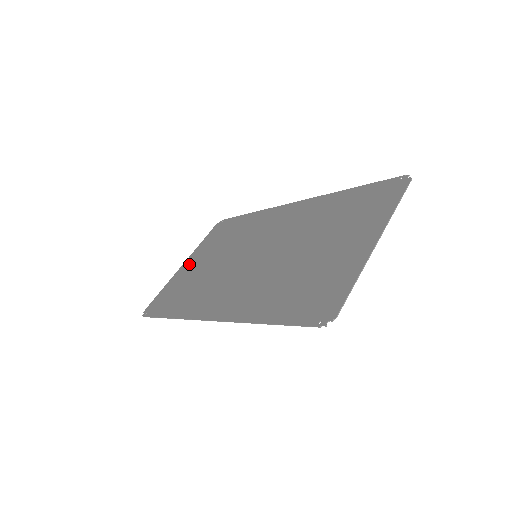
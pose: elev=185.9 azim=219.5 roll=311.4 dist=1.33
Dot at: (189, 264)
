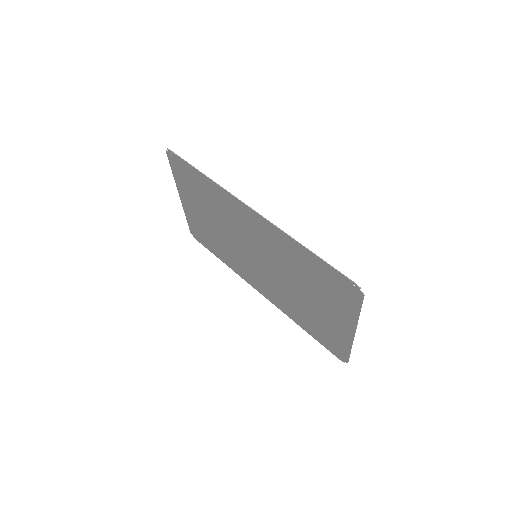
Dot at: (187, 203)
